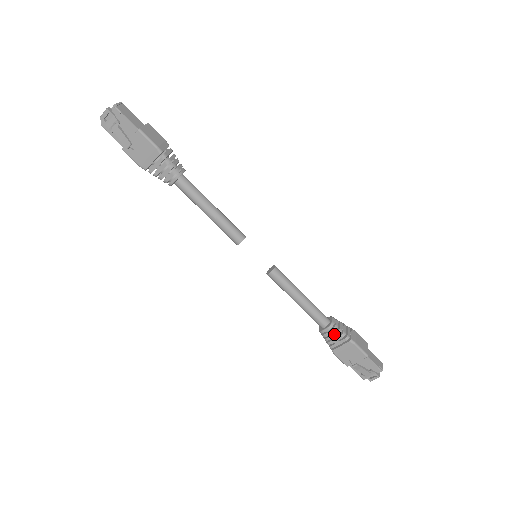
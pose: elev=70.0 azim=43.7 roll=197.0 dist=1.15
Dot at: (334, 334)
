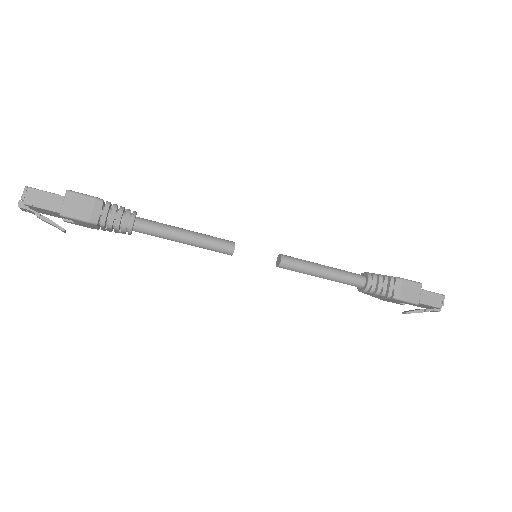
Dot at: (373, 294)
